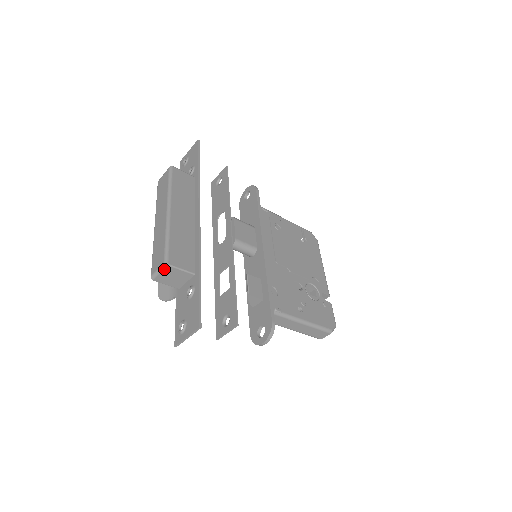
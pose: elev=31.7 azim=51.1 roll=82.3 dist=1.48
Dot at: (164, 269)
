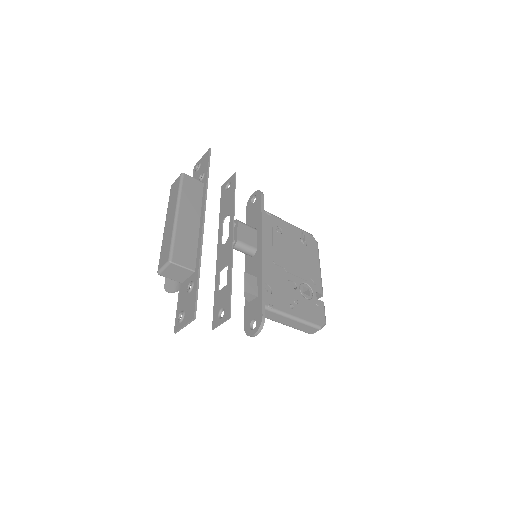
Dot at: (168, 266)
